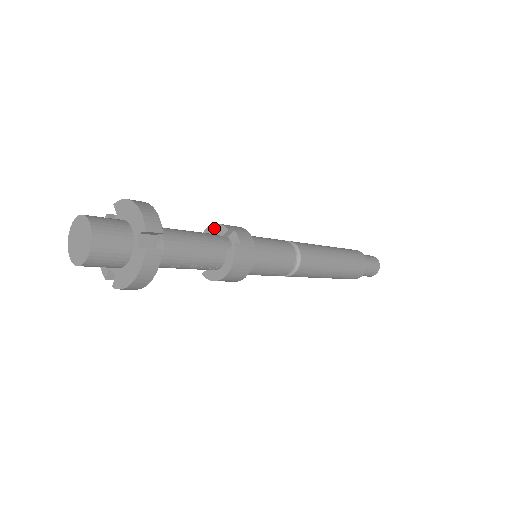
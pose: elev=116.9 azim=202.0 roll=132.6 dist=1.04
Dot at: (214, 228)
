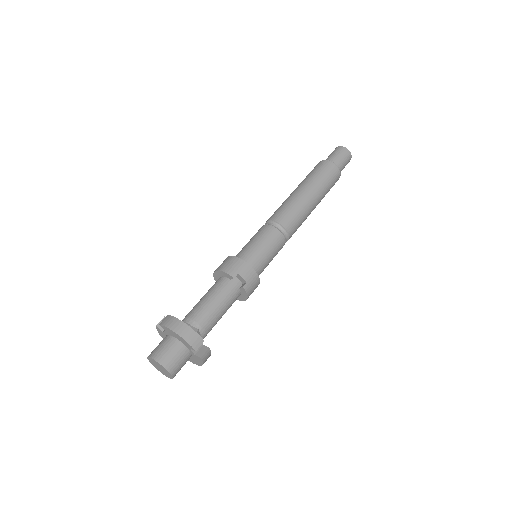
Dot at: (222, 273)
